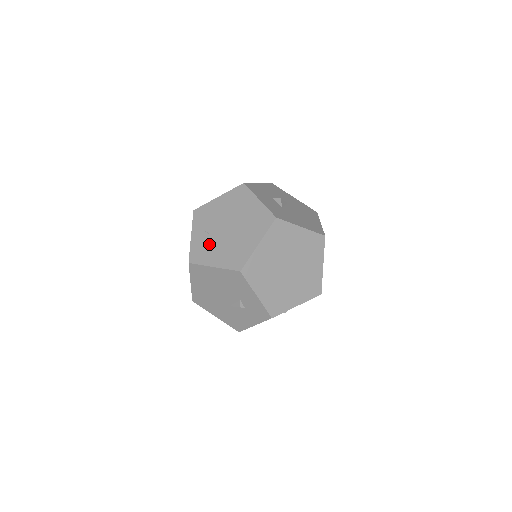
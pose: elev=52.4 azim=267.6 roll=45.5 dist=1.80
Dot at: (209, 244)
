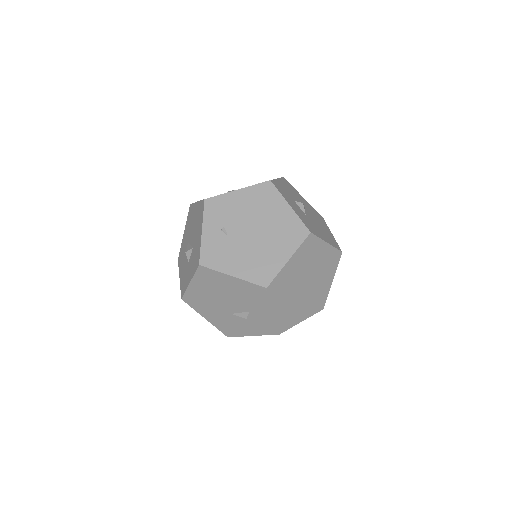
Dot at: (226, 247)
